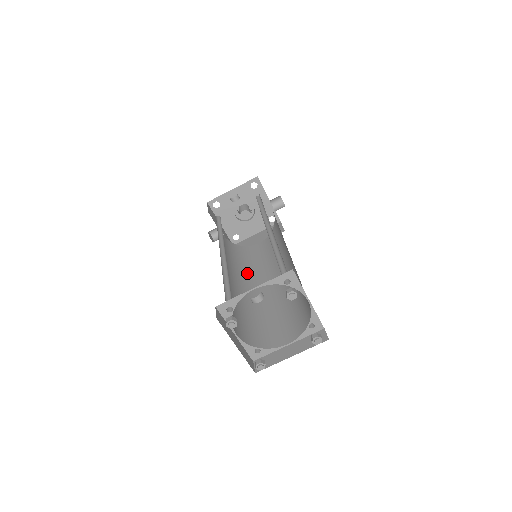
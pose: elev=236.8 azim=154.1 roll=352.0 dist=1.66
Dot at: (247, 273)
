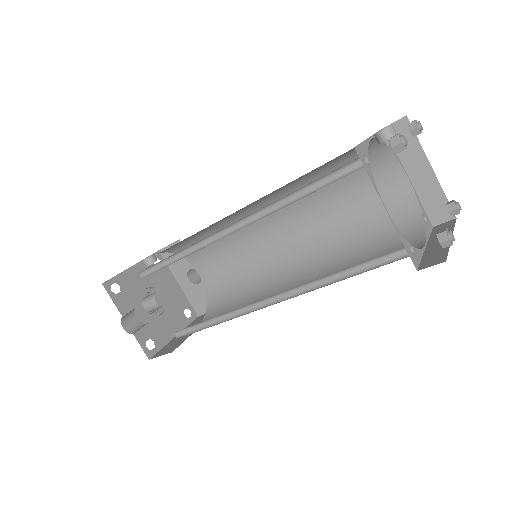
Dot at: (239, 309)
